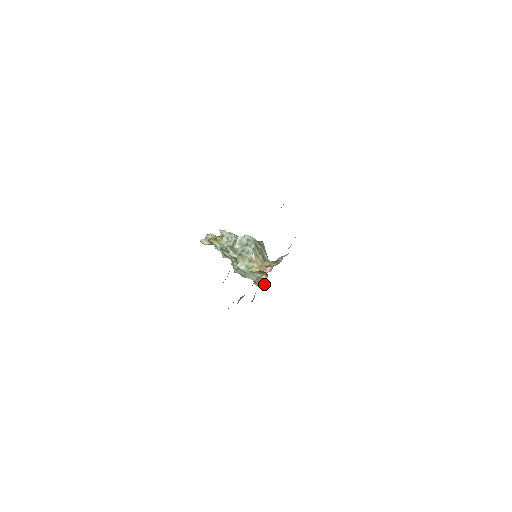
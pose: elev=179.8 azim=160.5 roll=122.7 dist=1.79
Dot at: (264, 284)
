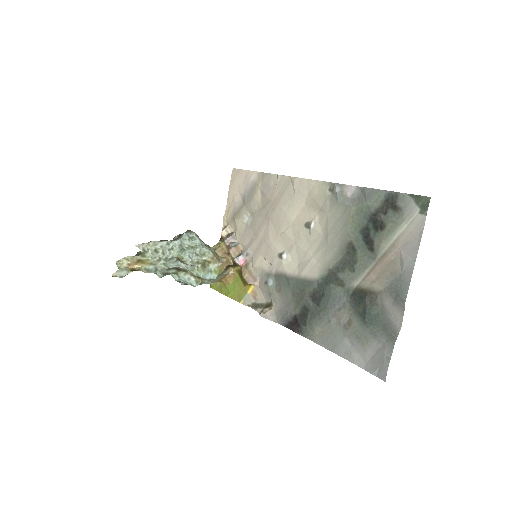
Dot at: (231, 278)
